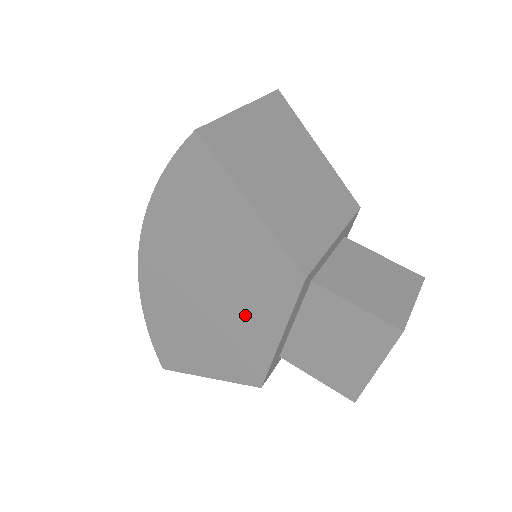
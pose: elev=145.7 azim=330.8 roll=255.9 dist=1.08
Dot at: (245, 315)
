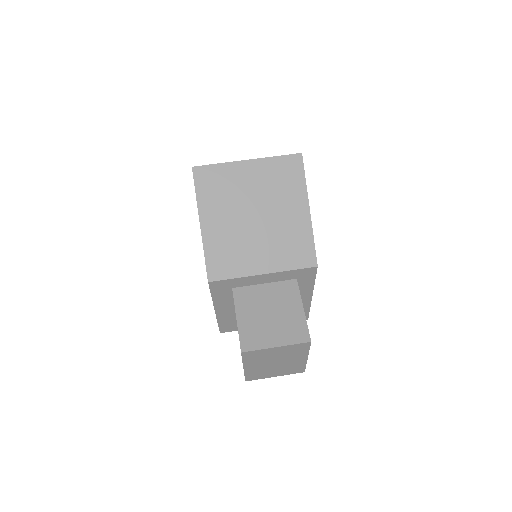
Dot at: occluded
